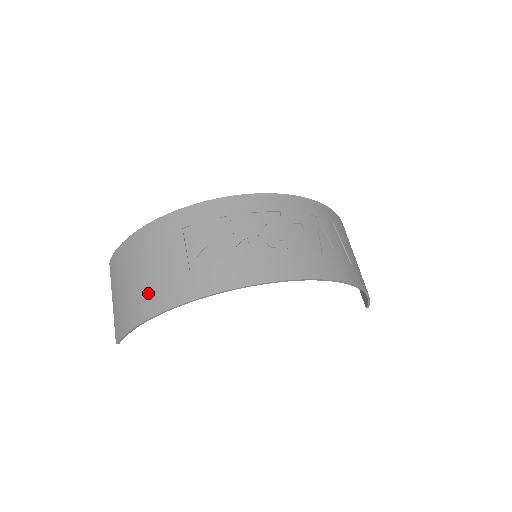
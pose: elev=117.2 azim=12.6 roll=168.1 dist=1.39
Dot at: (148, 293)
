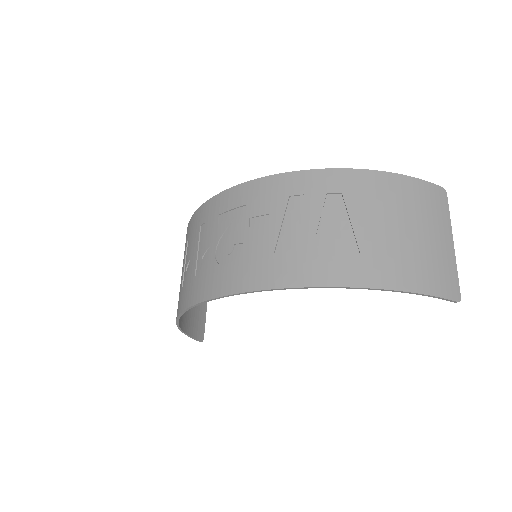
Dot at: occluded
